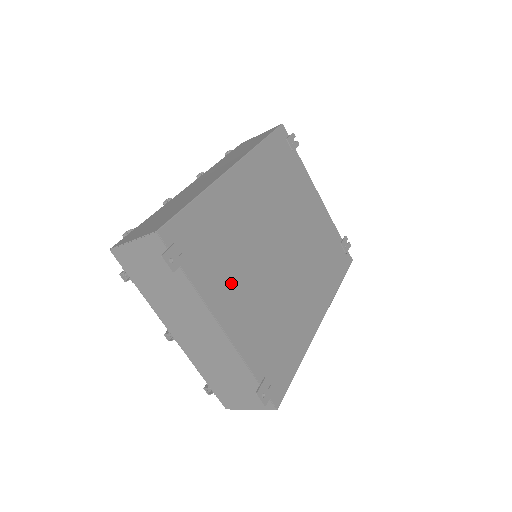
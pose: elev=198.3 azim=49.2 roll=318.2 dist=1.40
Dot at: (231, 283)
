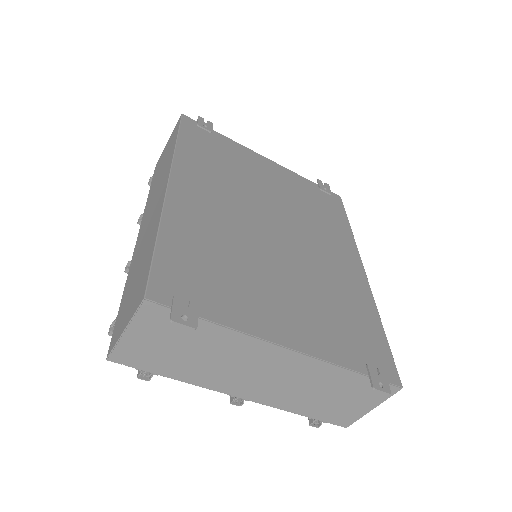
Dot at: (260, 296)
